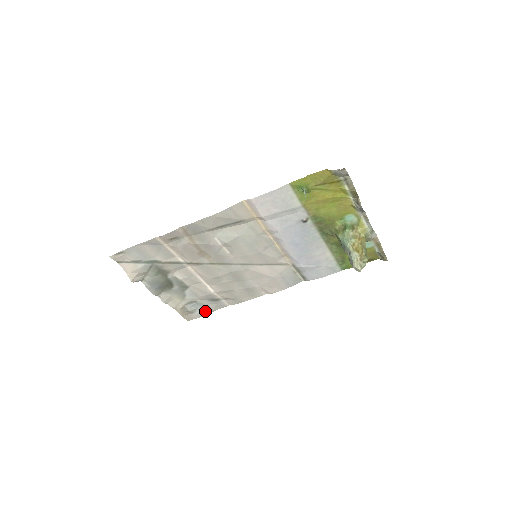
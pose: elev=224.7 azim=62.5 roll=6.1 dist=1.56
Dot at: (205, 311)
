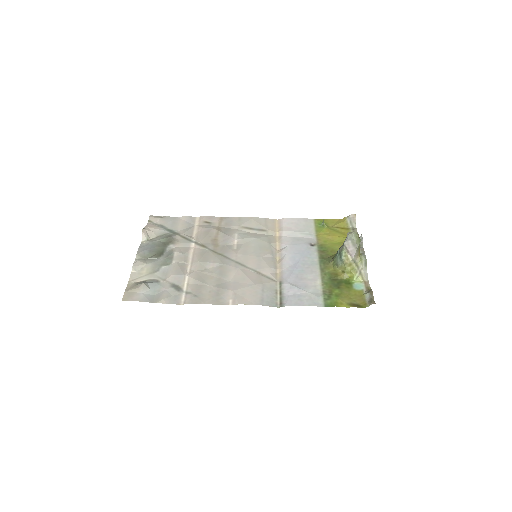
Dot at: (152, 299)
